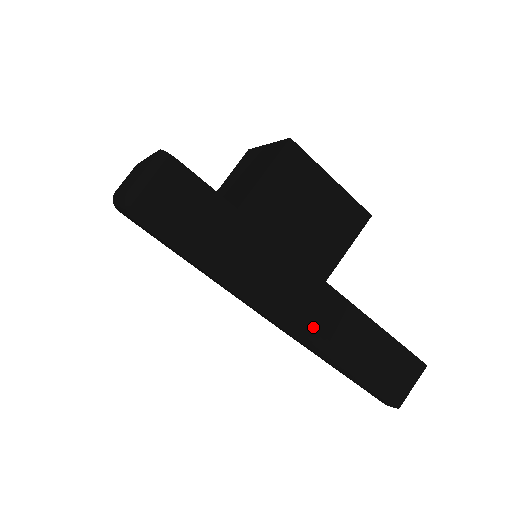
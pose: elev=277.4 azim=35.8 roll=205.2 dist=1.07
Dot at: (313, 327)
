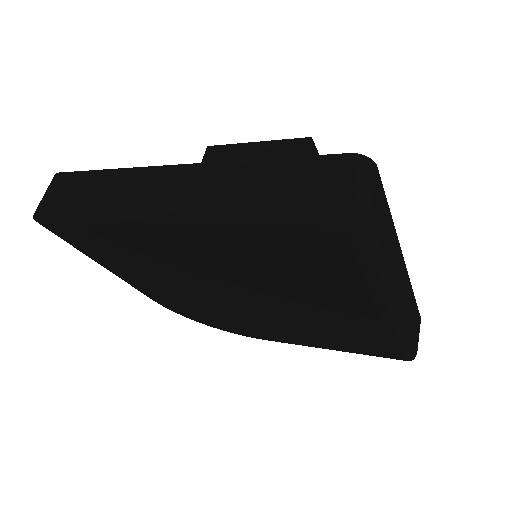
Dot at: (186, 202)
